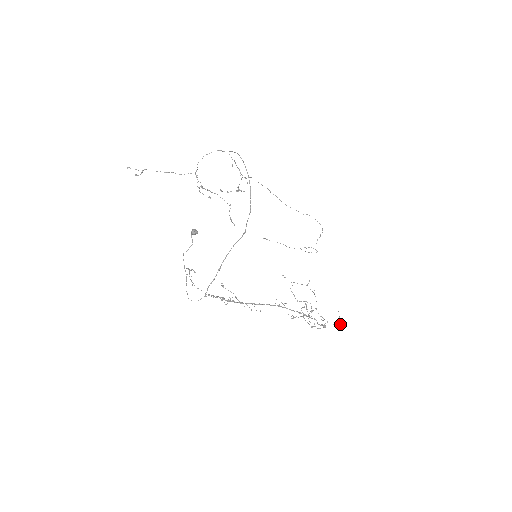
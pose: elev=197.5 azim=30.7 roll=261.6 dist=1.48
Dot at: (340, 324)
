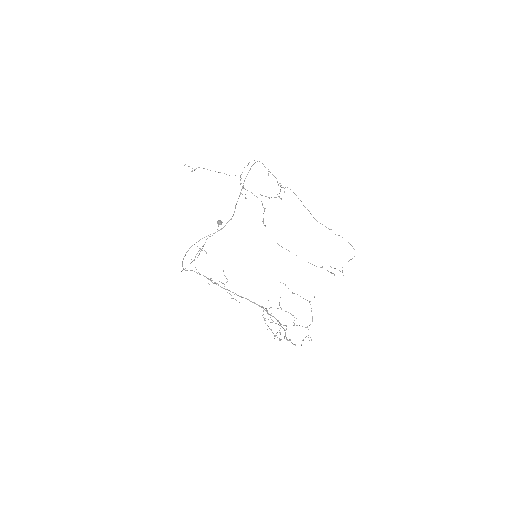
Dot at: occluded
